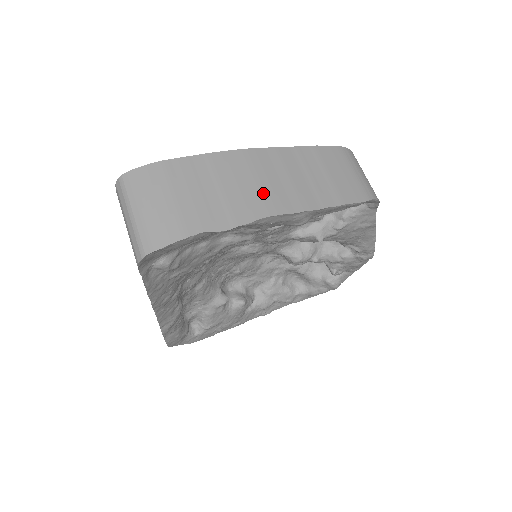
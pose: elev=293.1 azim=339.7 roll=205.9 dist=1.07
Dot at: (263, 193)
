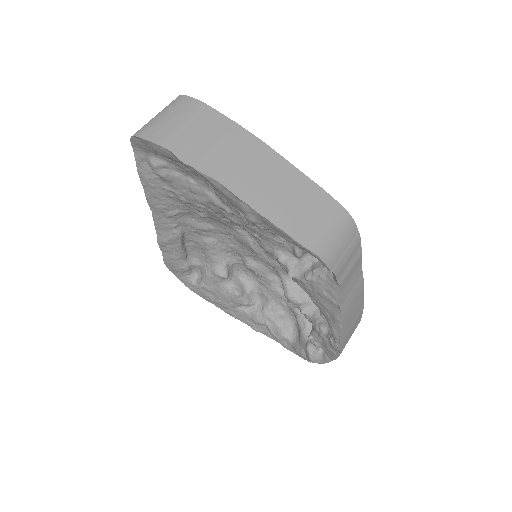
Dot at: (235, 169)
